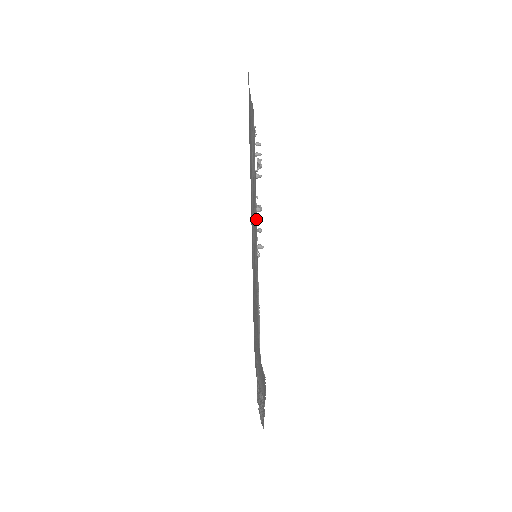
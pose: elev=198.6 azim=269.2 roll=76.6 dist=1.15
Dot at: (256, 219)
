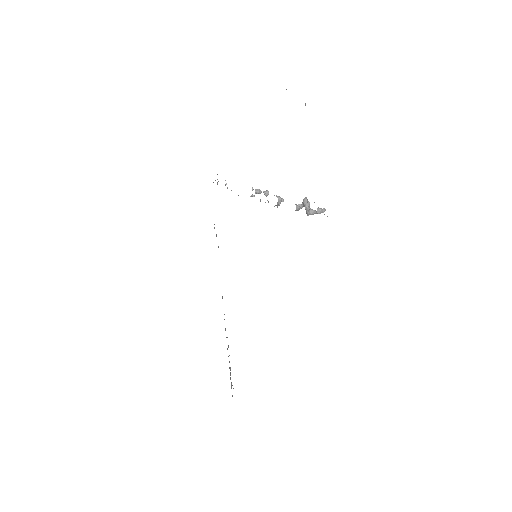
Dot at: occluded
